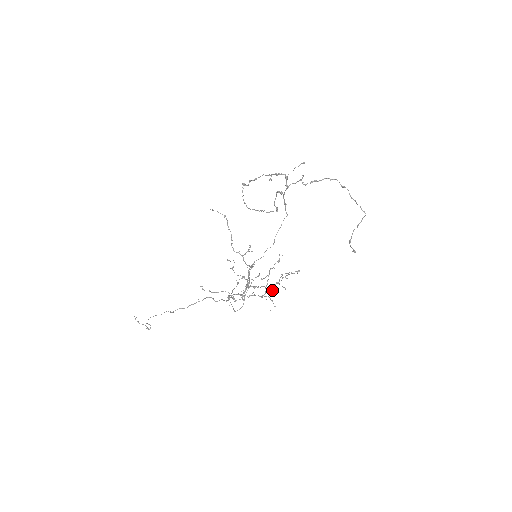
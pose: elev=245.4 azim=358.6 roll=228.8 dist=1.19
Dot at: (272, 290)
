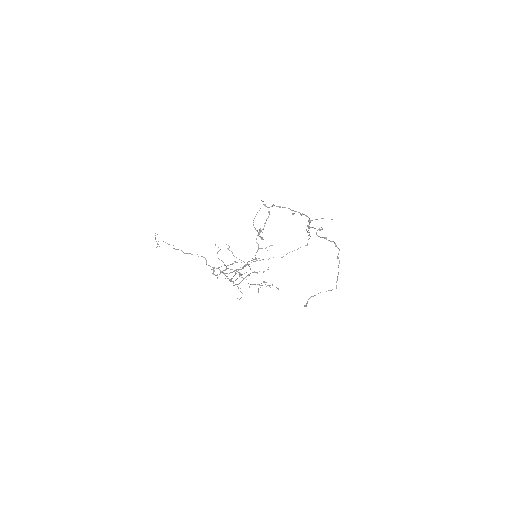
Dot at: occluded
